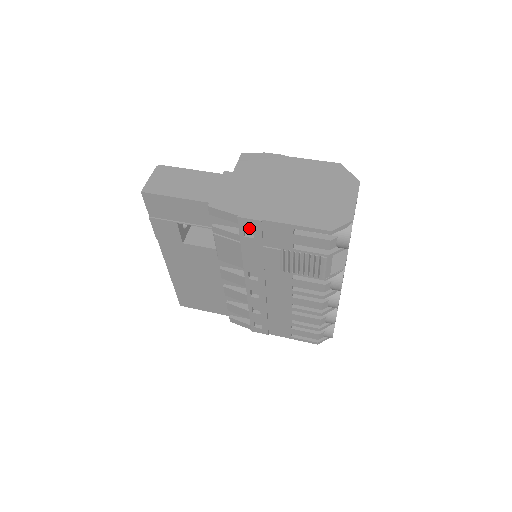
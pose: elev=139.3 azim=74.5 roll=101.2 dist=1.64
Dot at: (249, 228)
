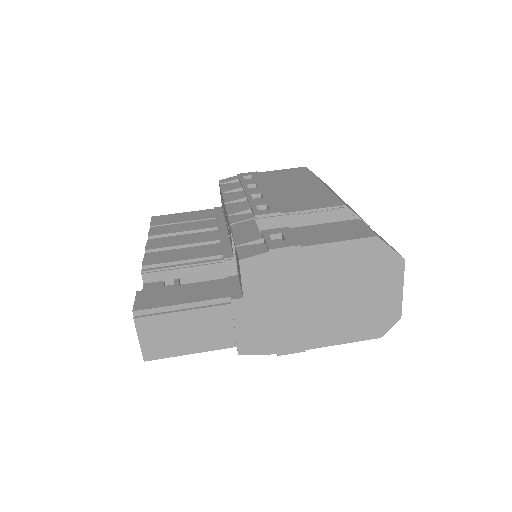
Dot at: occluded
